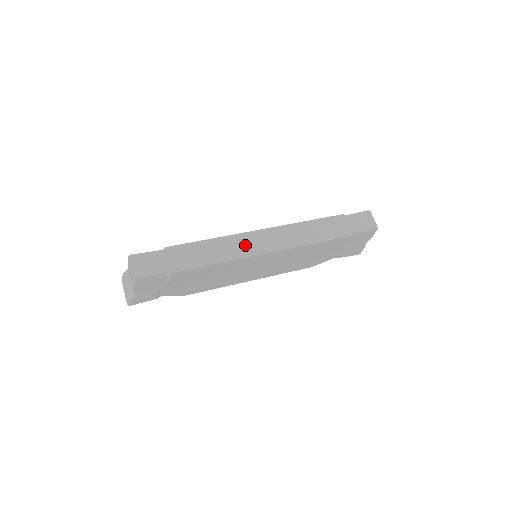
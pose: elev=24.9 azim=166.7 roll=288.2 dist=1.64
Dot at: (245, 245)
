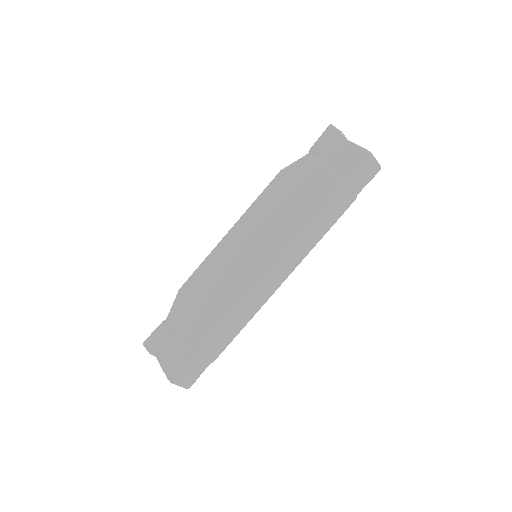
Dot at: (260, 293)
